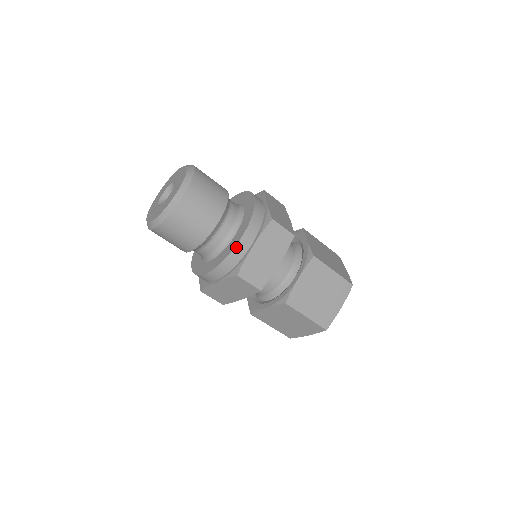
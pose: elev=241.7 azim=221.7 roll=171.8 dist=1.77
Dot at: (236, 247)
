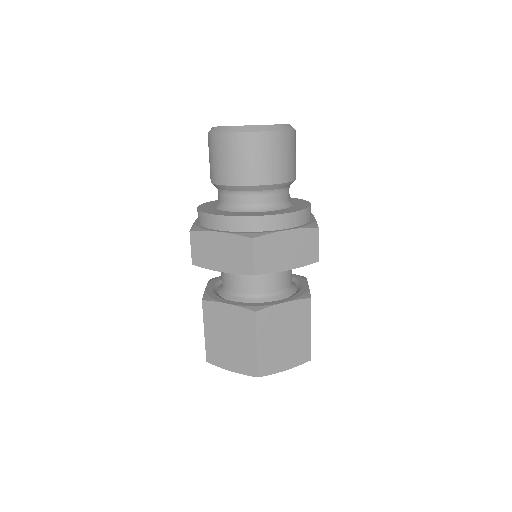
Dot at: (273, 216)
